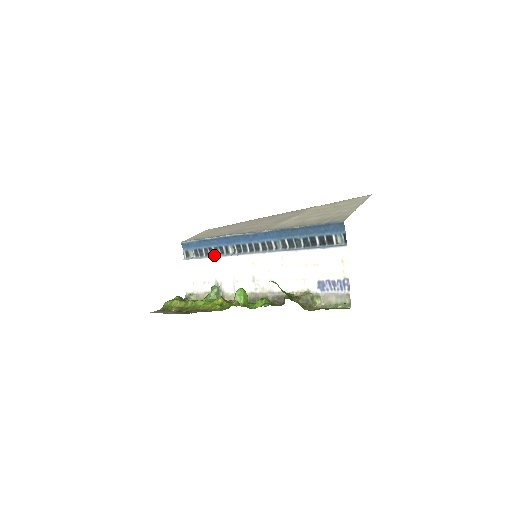
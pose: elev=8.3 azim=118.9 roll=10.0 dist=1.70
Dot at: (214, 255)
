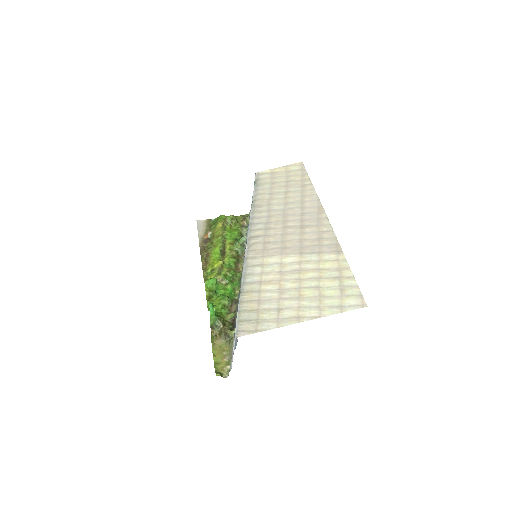
Dot at: occluded
